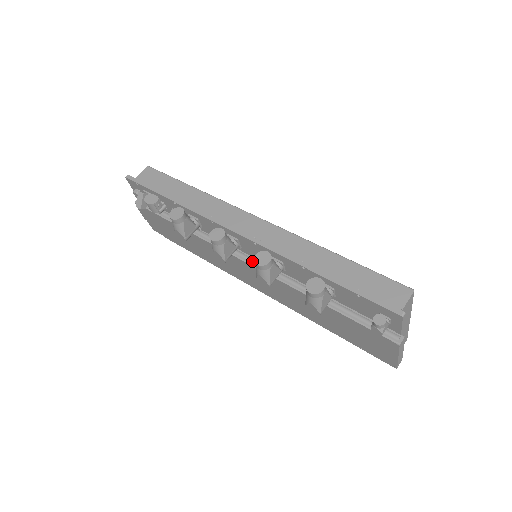
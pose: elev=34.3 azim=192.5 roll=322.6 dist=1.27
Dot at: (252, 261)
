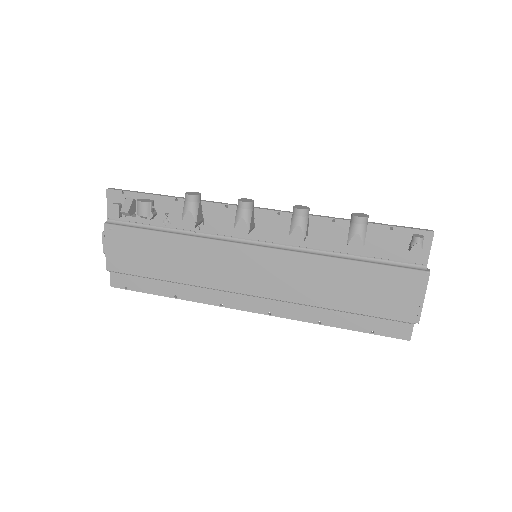
Dot at: (265, 245)
